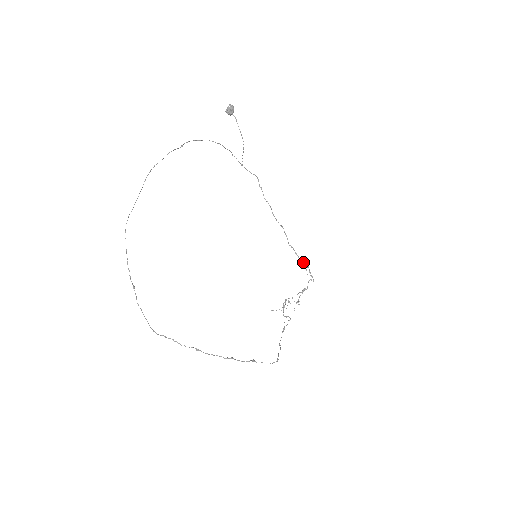
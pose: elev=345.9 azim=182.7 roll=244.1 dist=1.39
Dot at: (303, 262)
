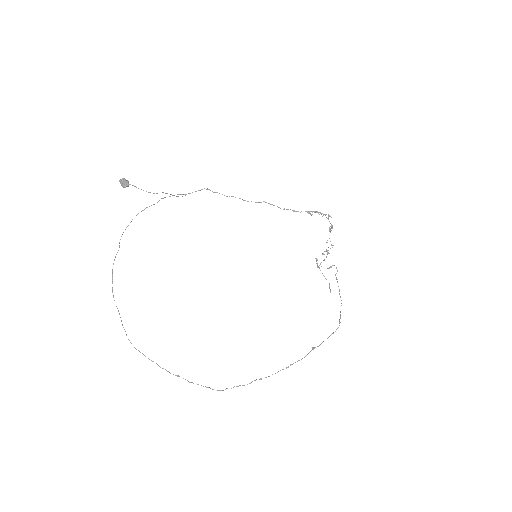
Dot at: (307, 212)
